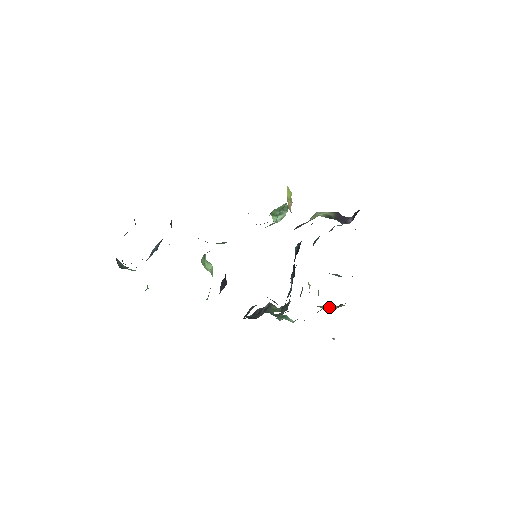
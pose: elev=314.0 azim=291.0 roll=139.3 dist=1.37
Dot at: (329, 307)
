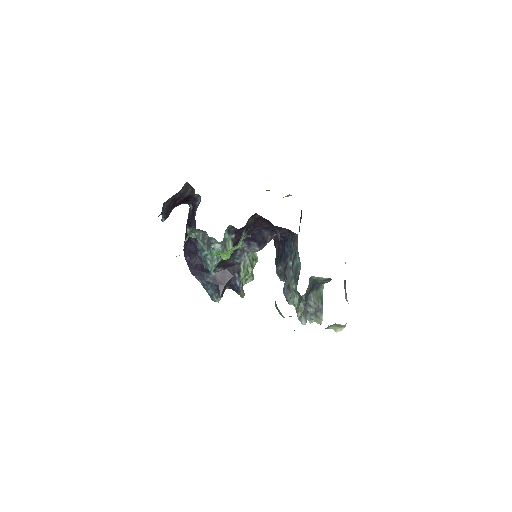
Dot at: occluded
